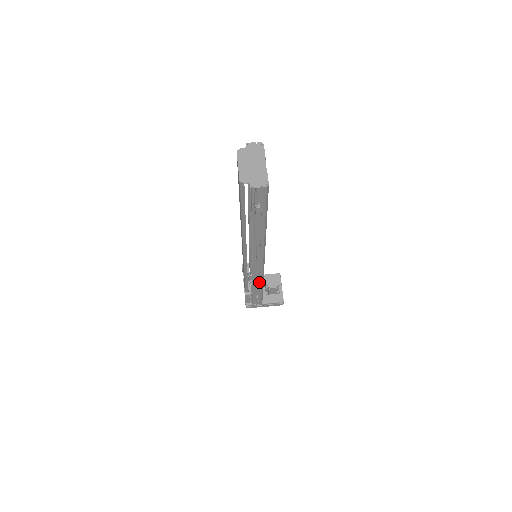
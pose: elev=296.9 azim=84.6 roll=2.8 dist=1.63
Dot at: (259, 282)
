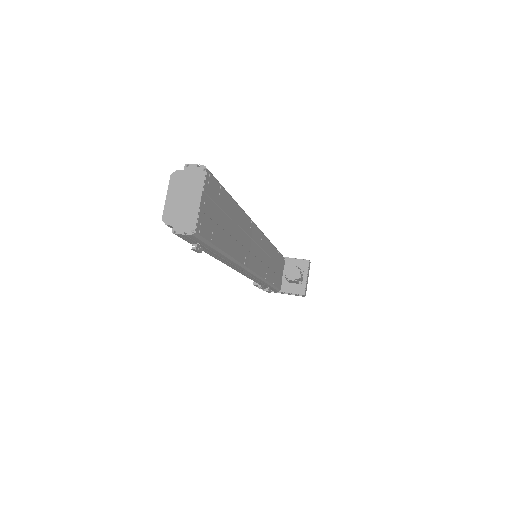
Dot at: (261, 282)
